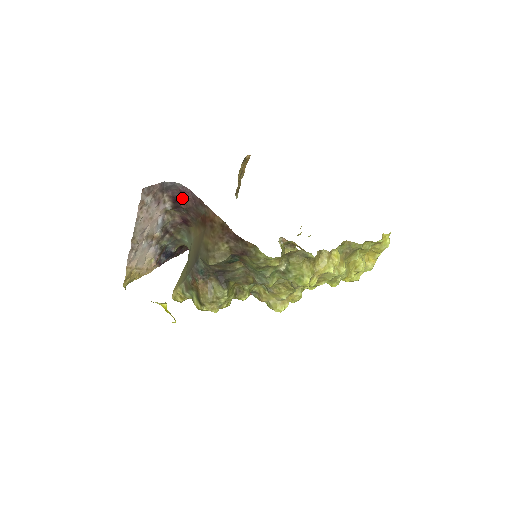
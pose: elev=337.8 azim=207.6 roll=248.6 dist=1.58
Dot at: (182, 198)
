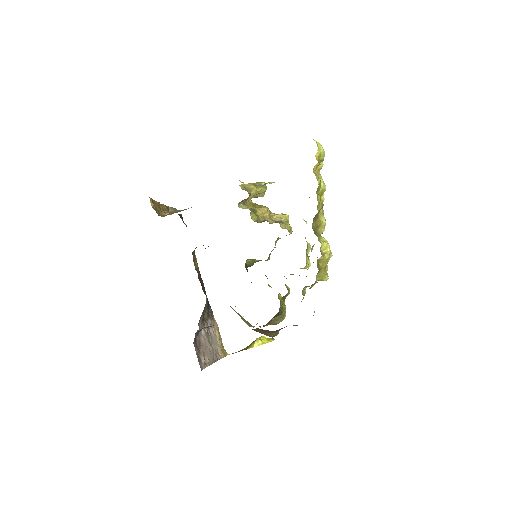
Dot at: occluded
